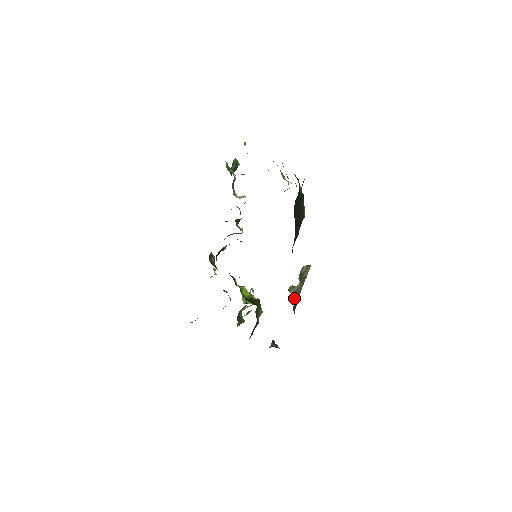
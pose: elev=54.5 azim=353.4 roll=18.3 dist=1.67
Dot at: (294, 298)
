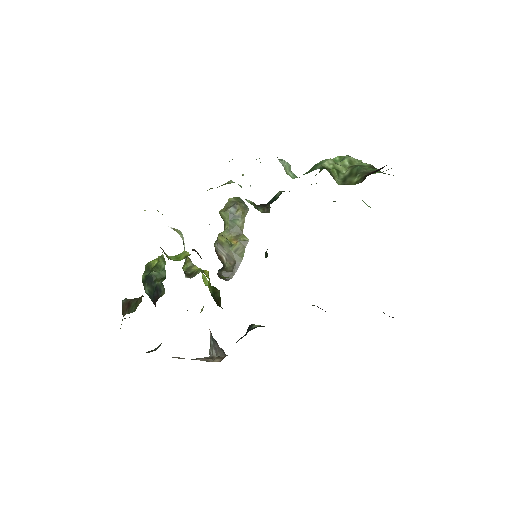
Dot at: (218, 250)
